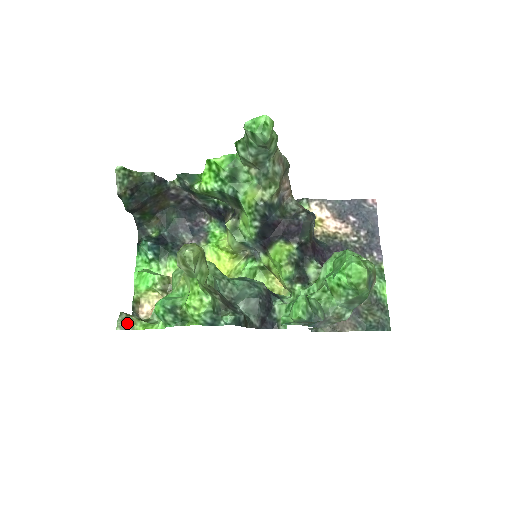
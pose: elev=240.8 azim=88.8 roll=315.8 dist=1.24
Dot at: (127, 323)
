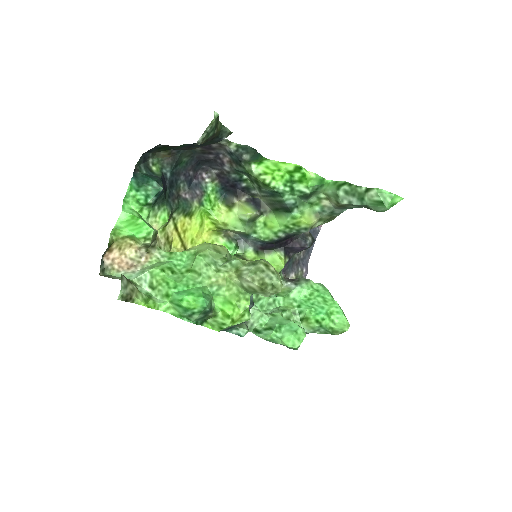
Dot at: (130, 294)
